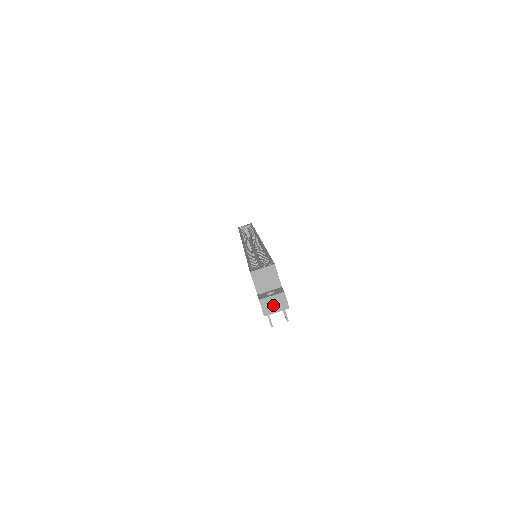
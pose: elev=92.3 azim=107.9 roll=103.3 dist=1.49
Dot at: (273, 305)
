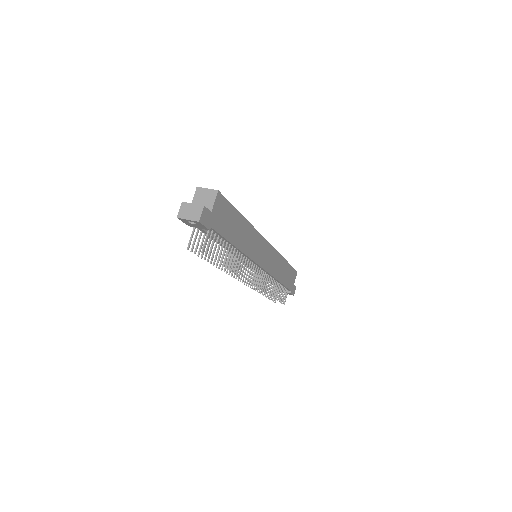
Dot at: (189, 212)
